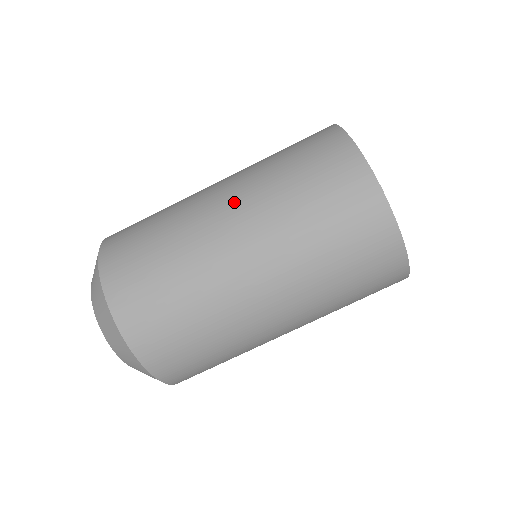
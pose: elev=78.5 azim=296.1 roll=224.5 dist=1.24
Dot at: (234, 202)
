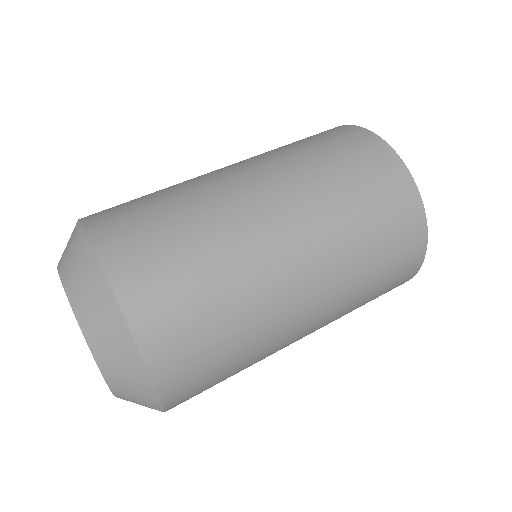
Dot at: (259, 173)
